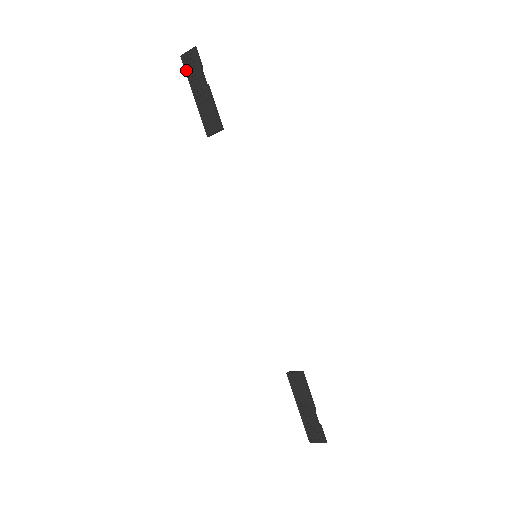
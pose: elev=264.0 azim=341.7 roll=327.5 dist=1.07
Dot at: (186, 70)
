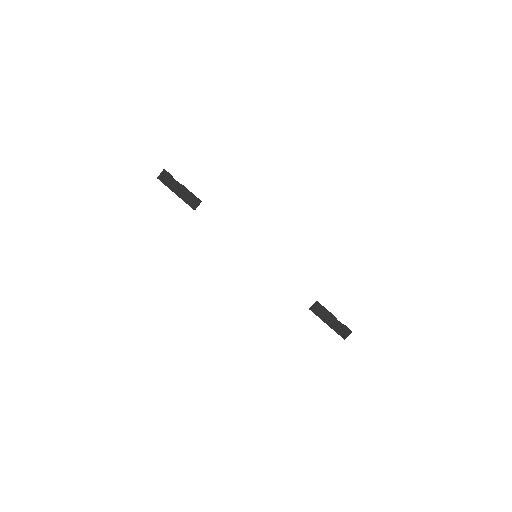
Dot at: (164, 183)
